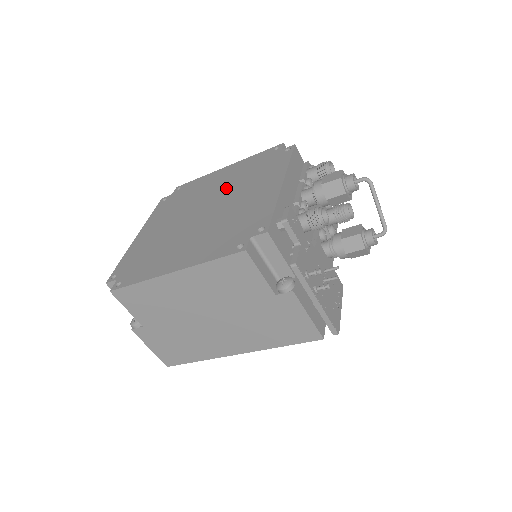
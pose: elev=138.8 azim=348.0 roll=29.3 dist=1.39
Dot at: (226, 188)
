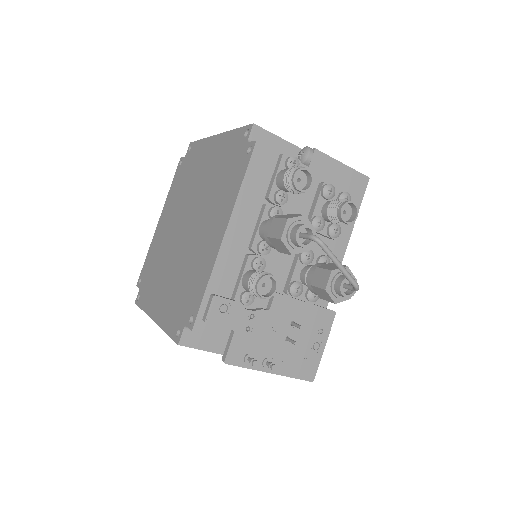
Dot at: (203, 193)
